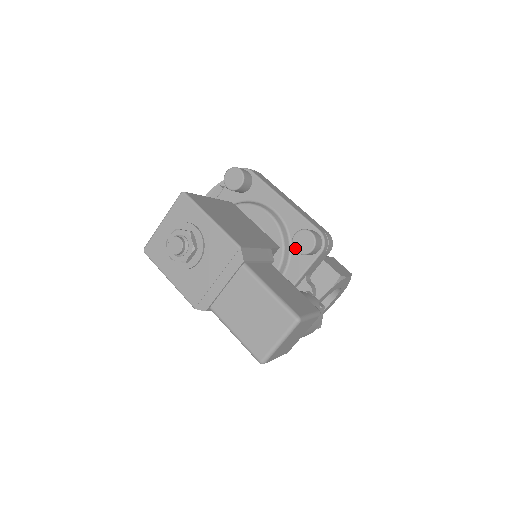
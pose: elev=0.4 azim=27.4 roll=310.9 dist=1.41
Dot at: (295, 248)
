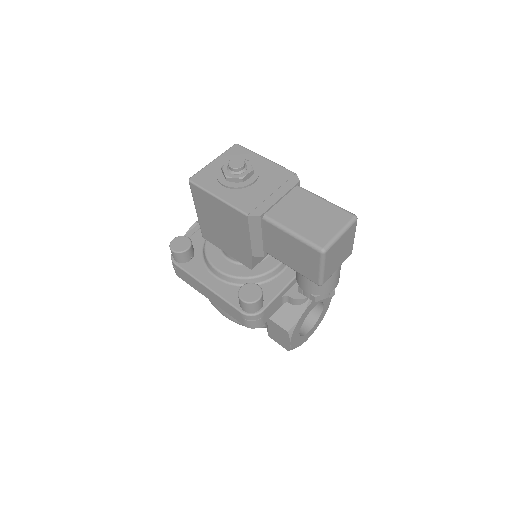
Dot at: occluded
